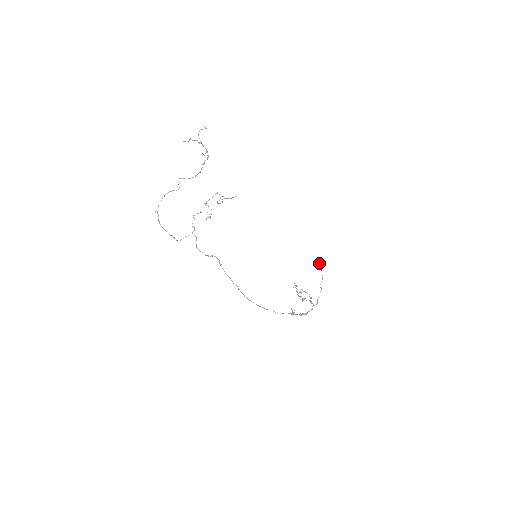
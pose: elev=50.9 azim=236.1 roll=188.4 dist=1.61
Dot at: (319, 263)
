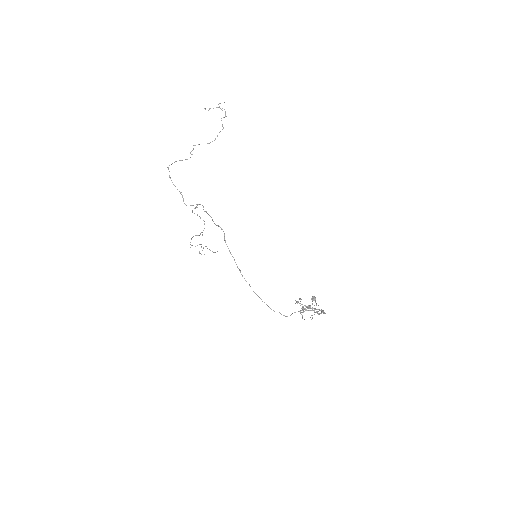
Dot at: occluded
